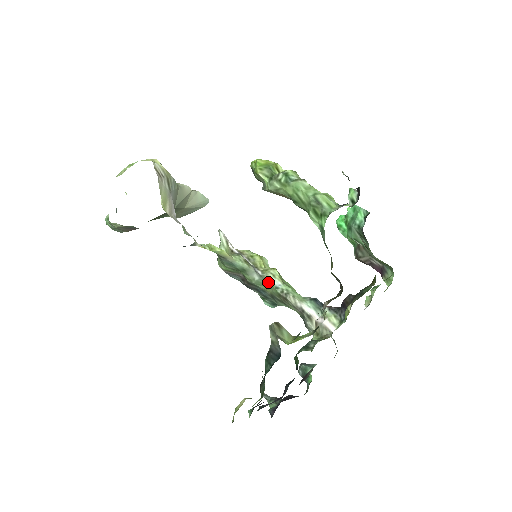
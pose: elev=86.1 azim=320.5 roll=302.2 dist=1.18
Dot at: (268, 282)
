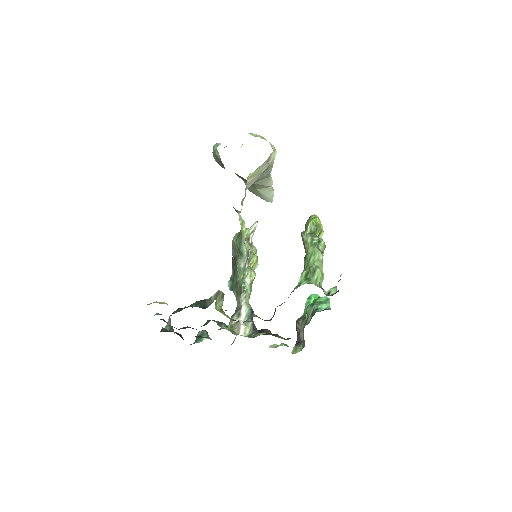
Dot at: (244, 275)
